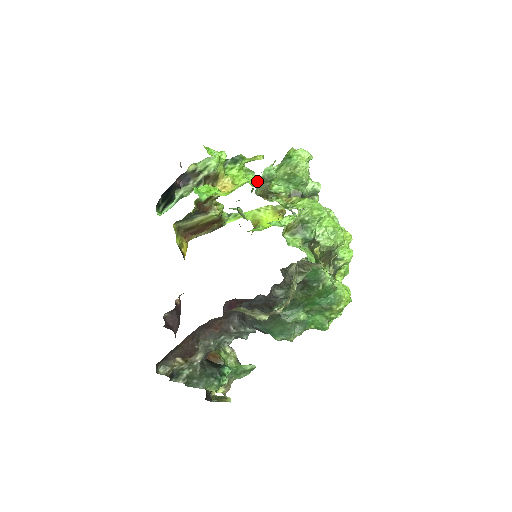
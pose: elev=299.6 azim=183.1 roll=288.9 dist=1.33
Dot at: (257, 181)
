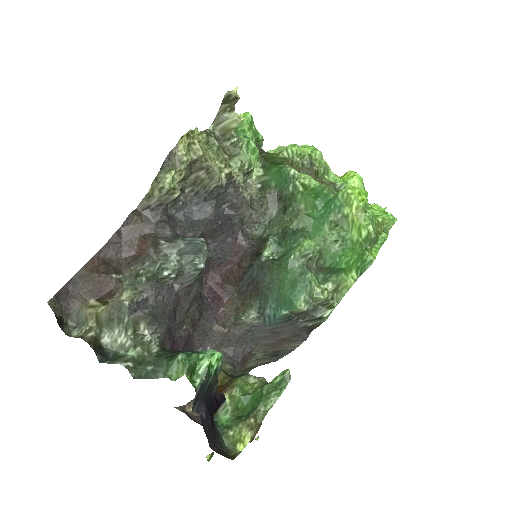
Dot at: occluded
